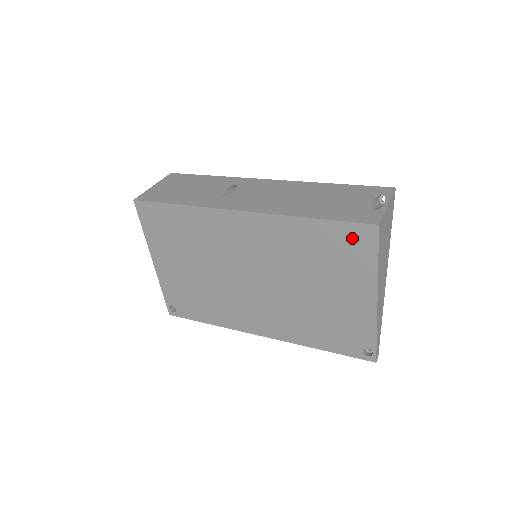
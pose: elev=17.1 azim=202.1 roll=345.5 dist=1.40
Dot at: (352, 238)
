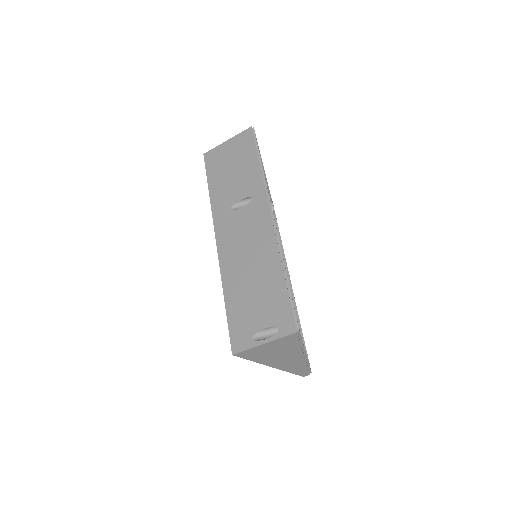
Dot at: occluded
